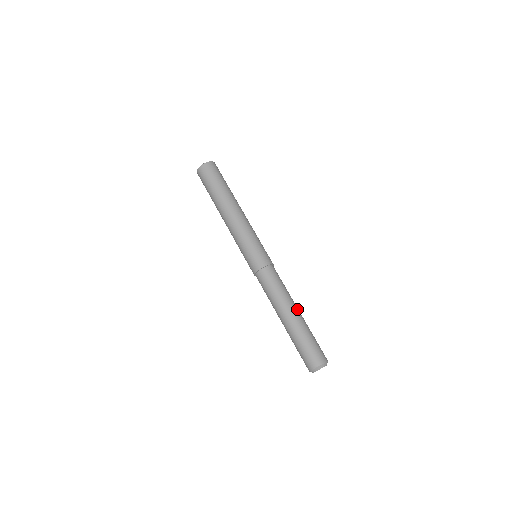
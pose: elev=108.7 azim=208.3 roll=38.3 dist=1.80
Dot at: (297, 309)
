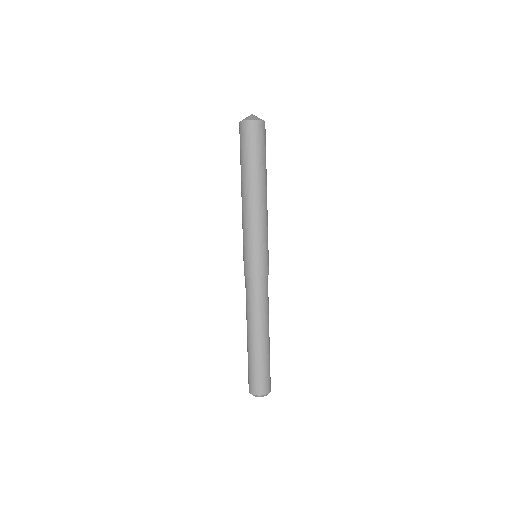
Dot at: occluded
